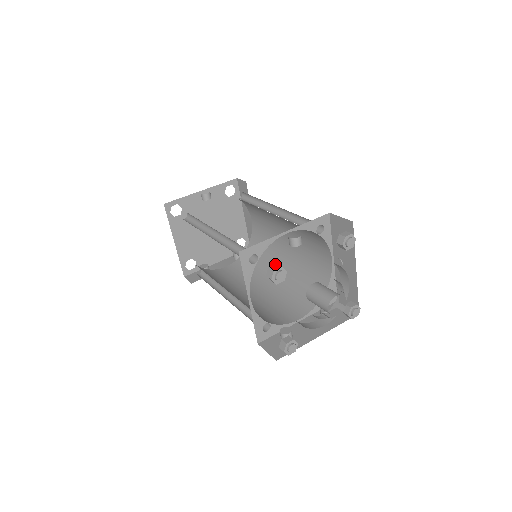
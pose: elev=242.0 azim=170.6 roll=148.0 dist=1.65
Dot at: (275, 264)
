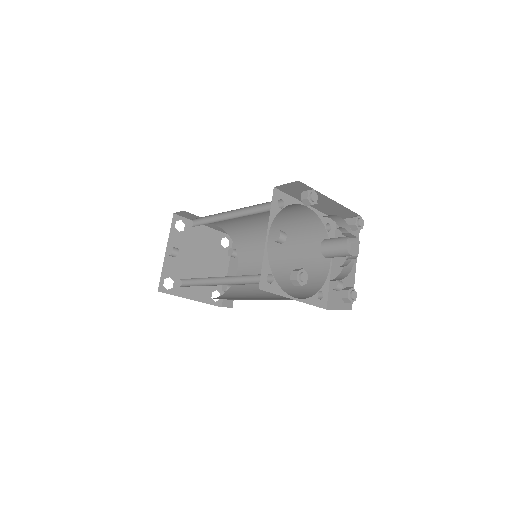
Dot at: (291, 274)
